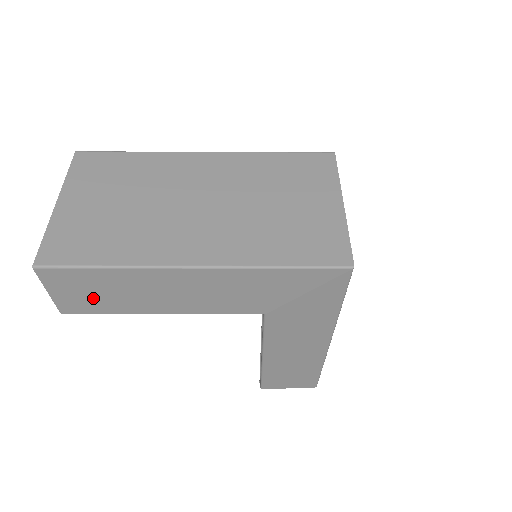
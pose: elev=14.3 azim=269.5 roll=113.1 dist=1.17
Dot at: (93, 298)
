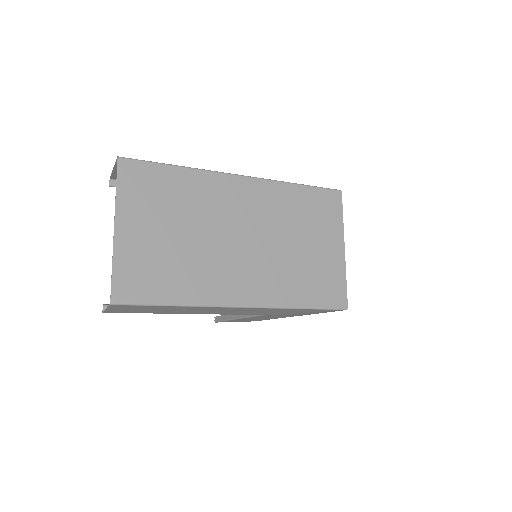
Dot at: (143, 310)
